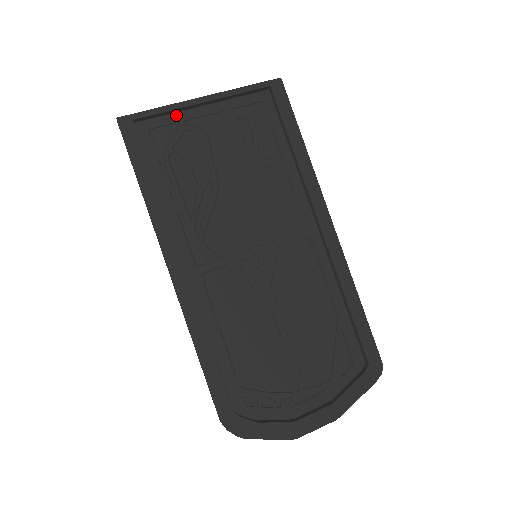
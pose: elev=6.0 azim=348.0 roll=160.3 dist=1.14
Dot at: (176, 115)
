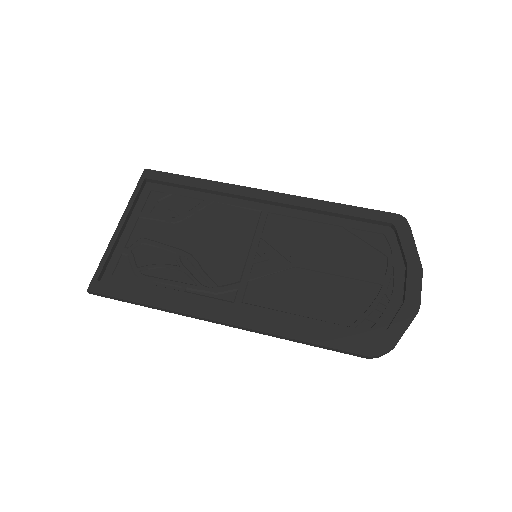
Dot at: (116, 251)
